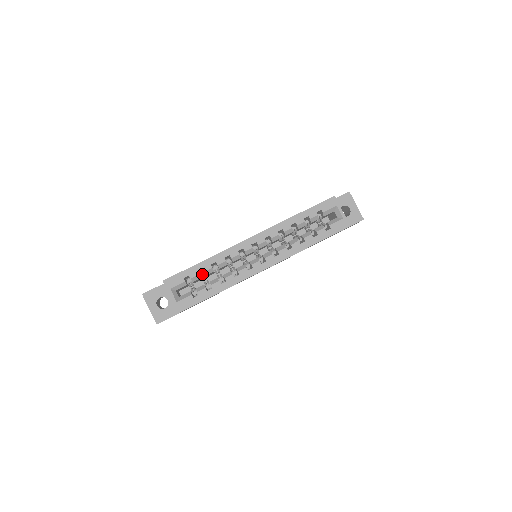
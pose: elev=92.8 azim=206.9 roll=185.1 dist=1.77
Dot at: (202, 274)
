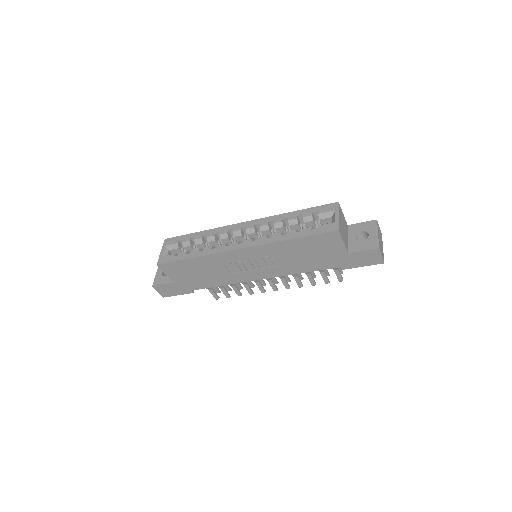
Dot at: (195, 245)
